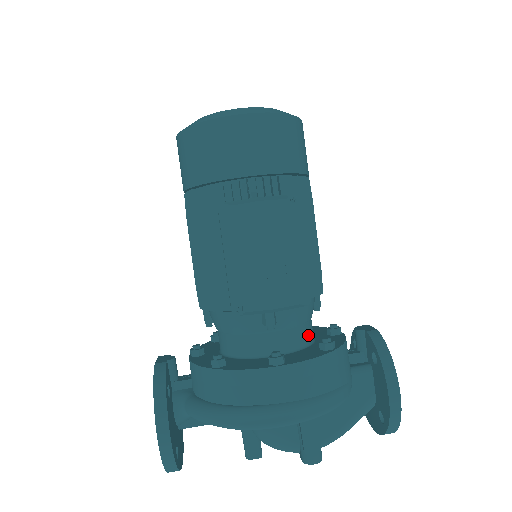
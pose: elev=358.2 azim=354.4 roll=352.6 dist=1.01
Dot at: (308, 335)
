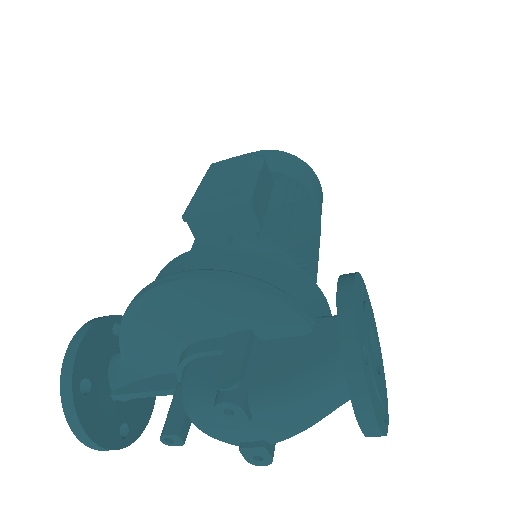
Dot at: occluded
